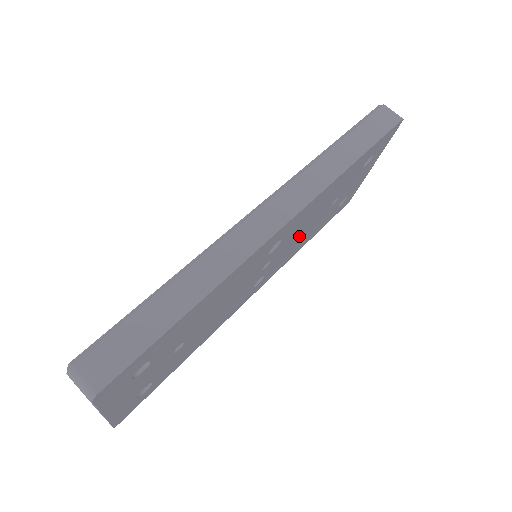
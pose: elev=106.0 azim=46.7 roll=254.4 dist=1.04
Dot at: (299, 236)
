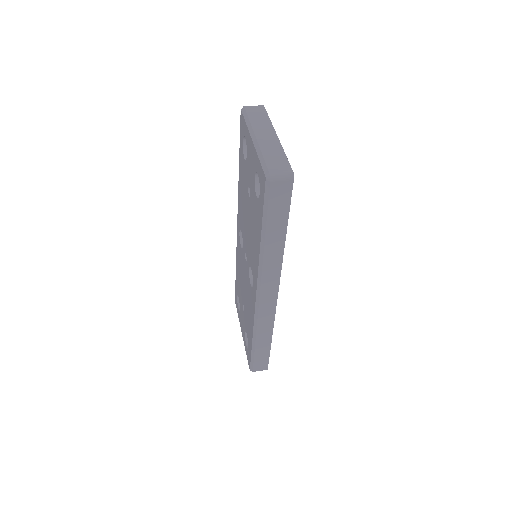
Dot at: occluded
